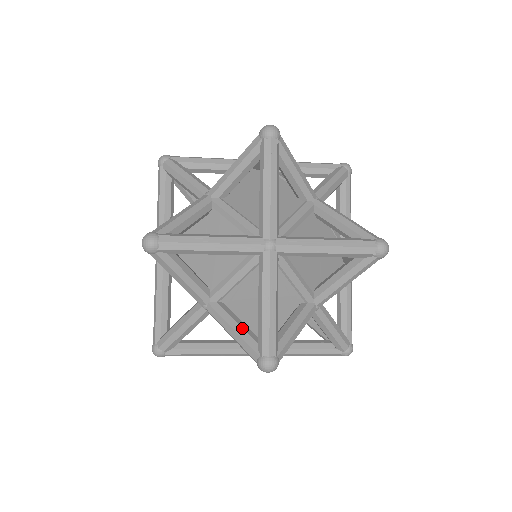
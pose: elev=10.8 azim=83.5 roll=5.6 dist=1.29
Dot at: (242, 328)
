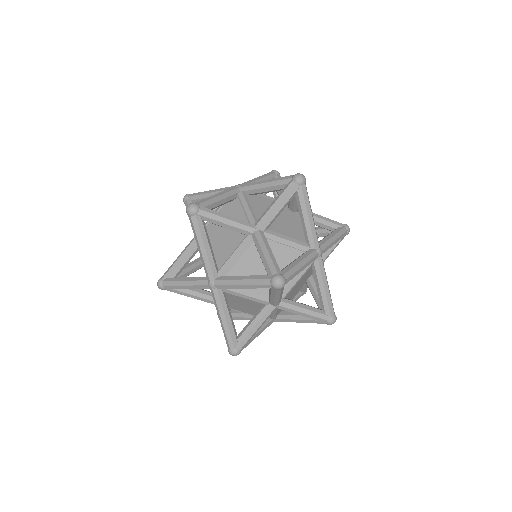
Dot at: occluded
